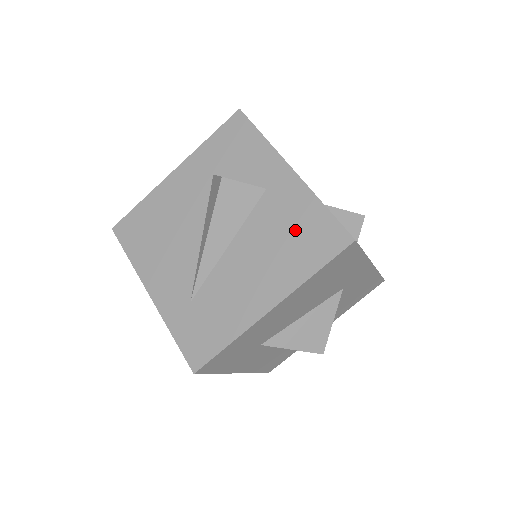
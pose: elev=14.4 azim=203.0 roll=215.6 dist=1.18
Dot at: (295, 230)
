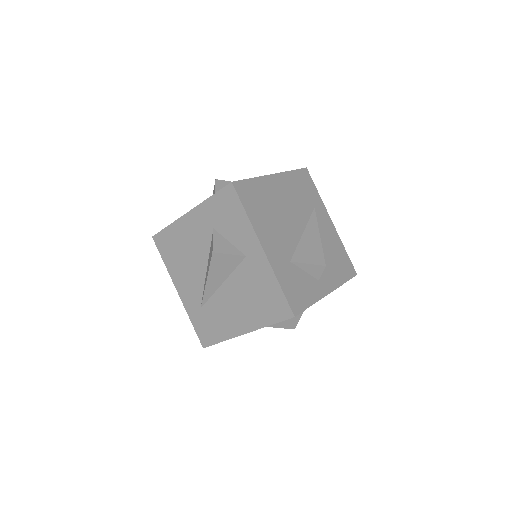
Dot at: (261, 293)
